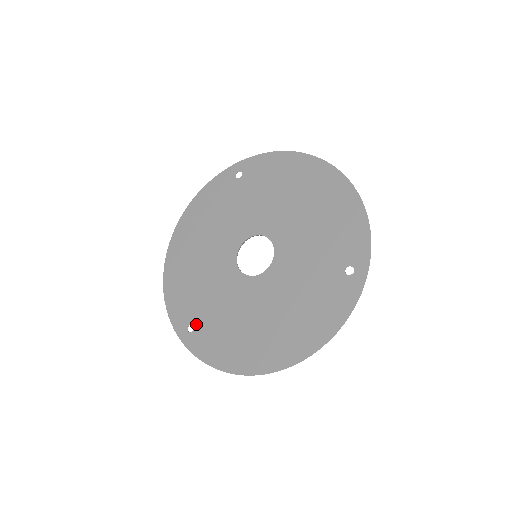
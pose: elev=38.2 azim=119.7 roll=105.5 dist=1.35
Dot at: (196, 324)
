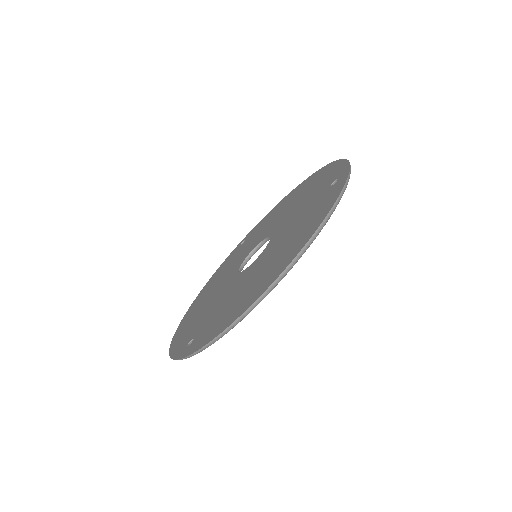
Dot at: (196, 335)
